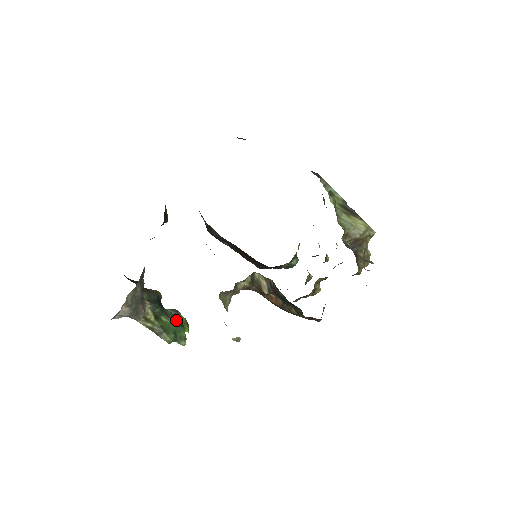
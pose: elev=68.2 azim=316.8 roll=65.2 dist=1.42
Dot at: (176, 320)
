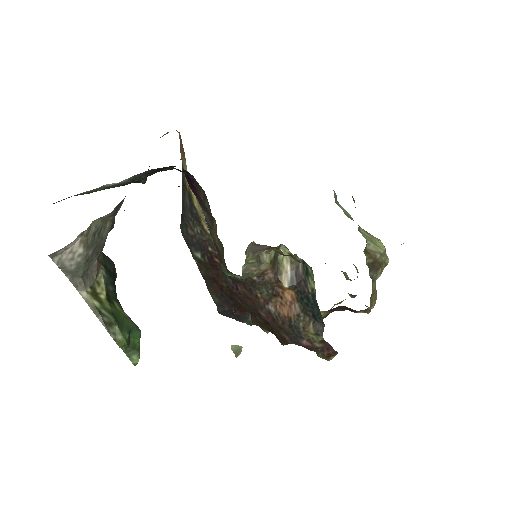
Dot at: occluded
